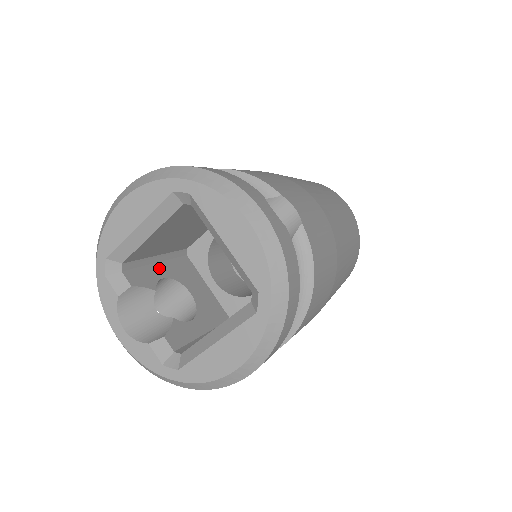
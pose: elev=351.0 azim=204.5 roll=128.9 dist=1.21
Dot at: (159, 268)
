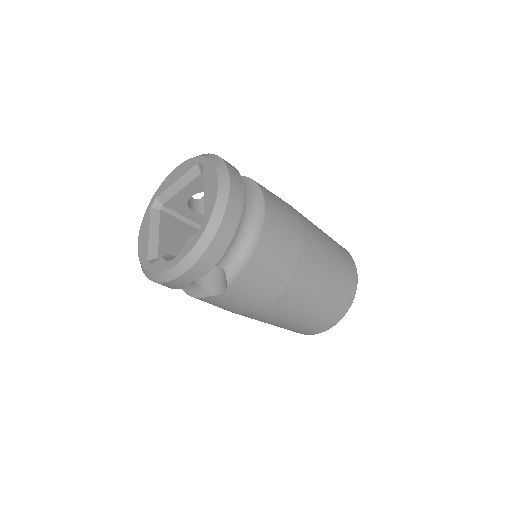
Dot at: occluded
